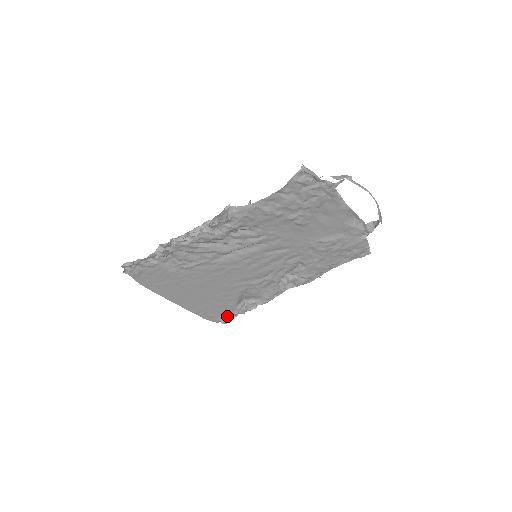
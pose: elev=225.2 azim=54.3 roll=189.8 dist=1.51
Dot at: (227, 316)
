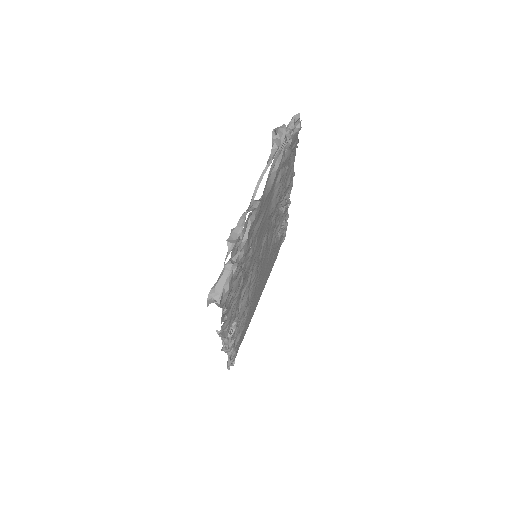
Dot at: (283, 237)
